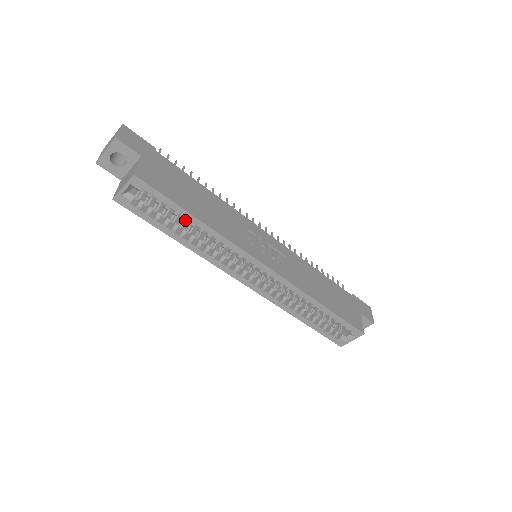
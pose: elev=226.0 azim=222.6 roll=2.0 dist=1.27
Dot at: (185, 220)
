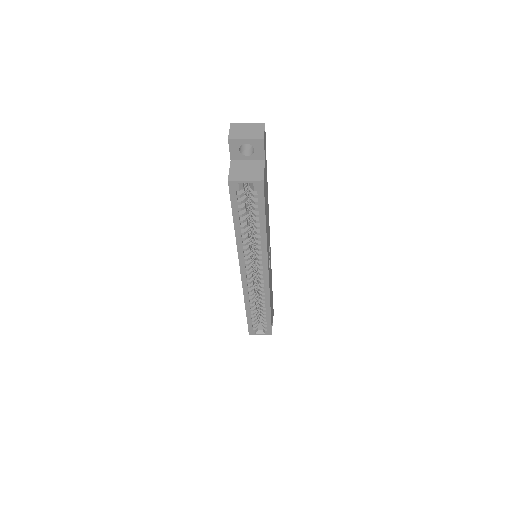
Dot at: occluded
